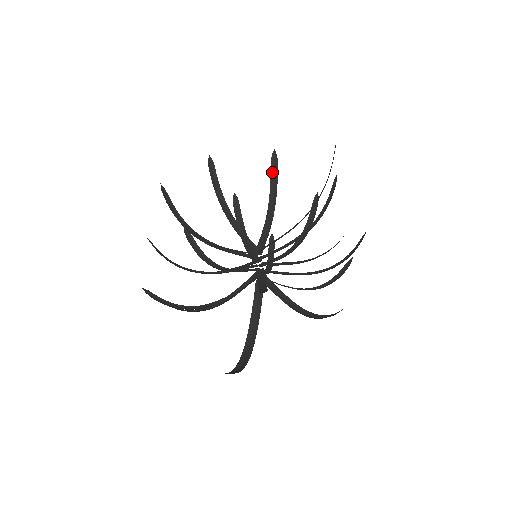
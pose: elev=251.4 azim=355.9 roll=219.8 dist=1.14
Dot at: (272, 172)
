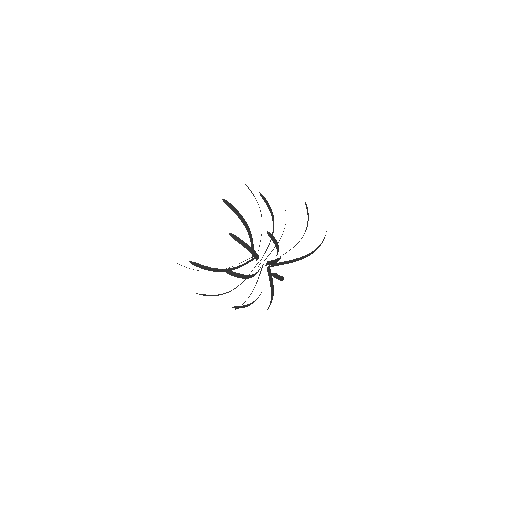
Dot at: (201, 268)
